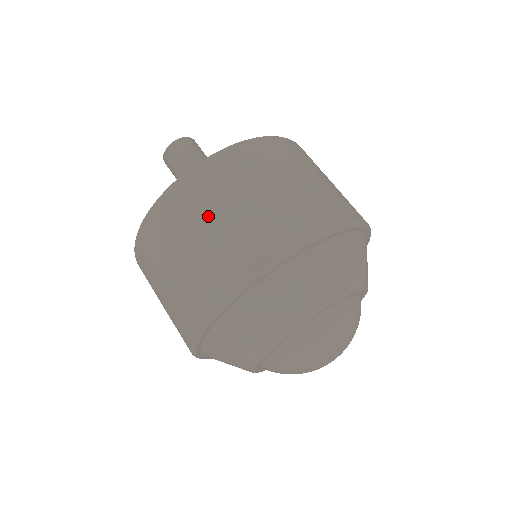
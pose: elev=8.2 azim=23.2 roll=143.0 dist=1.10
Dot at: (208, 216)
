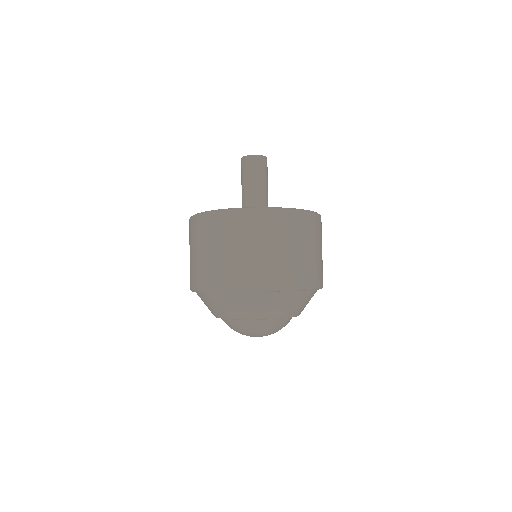
Dot at: (298, 242)
